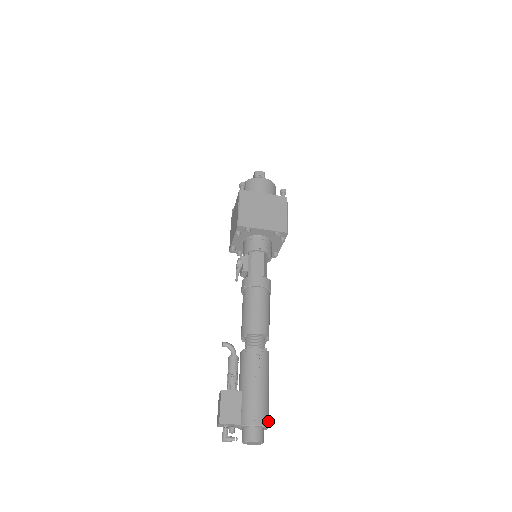
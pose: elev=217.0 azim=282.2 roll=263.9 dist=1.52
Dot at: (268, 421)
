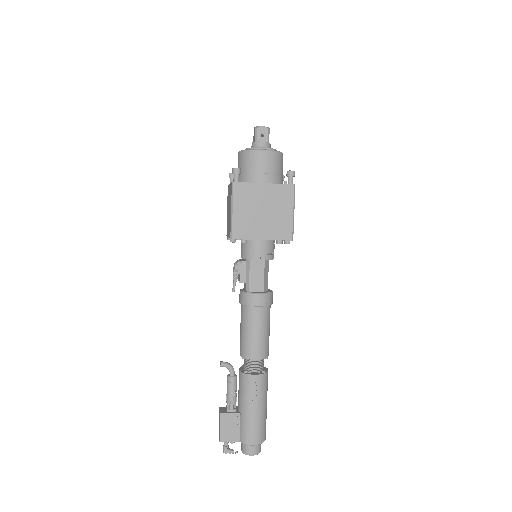
Dot at: (265, 435)
